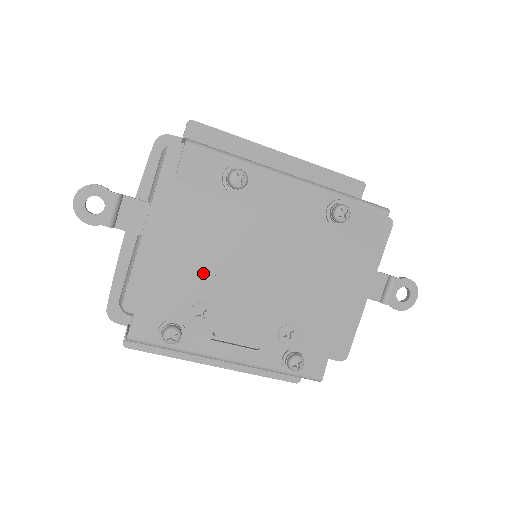
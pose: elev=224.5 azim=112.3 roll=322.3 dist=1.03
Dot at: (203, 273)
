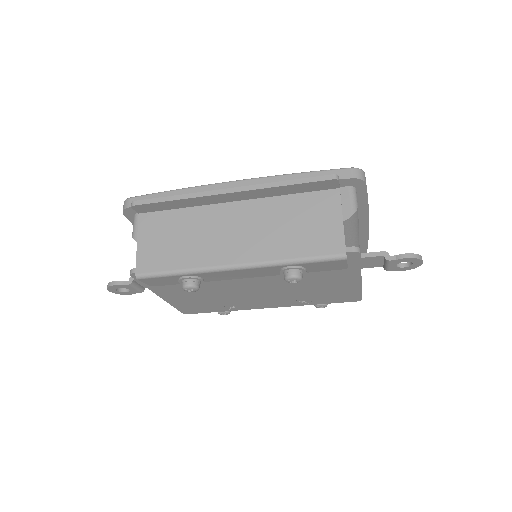
Dot at: (216, 299)
